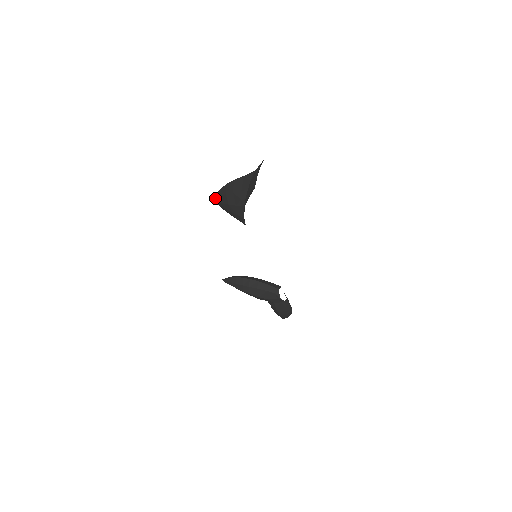
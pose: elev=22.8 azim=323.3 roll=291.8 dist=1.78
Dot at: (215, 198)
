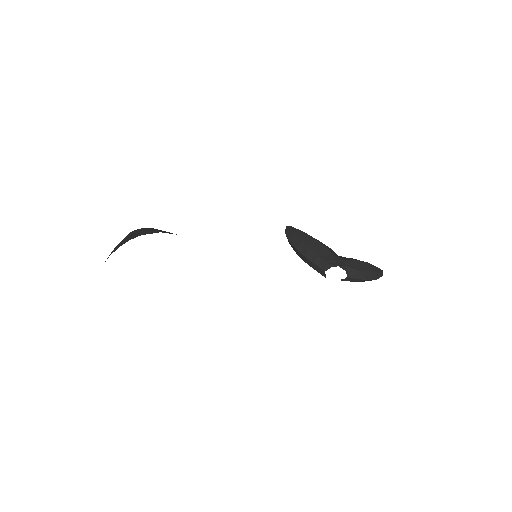
Dot at: occluded
